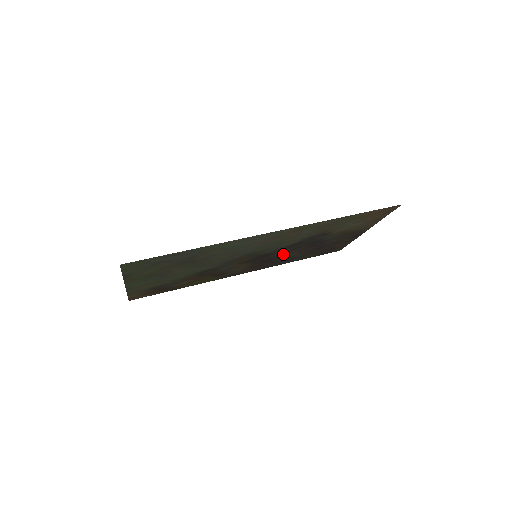
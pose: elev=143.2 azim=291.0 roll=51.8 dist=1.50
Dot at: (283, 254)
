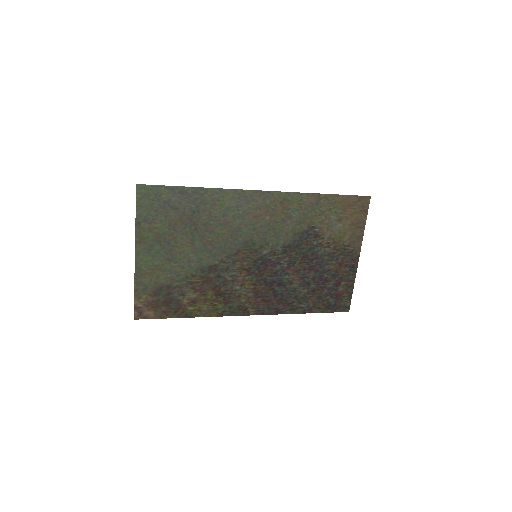
Dot at: (284, 274)
